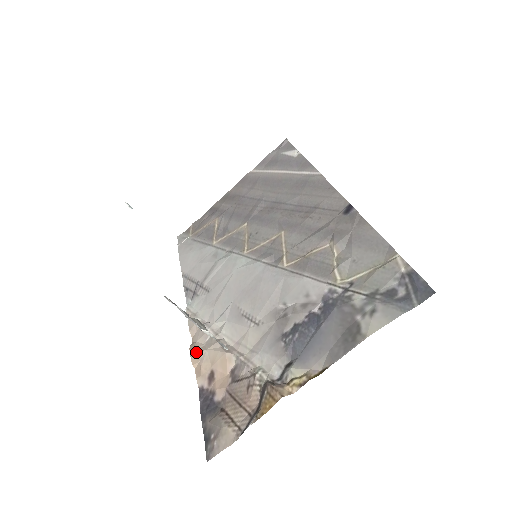
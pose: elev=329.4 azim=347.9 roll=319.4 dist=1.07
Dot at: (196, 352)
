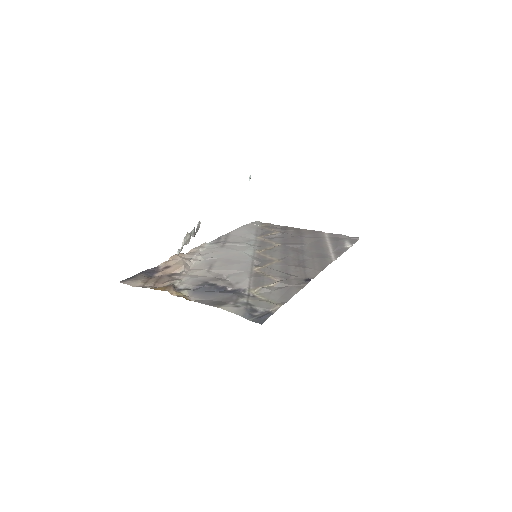
Dot at: (178, 255)
